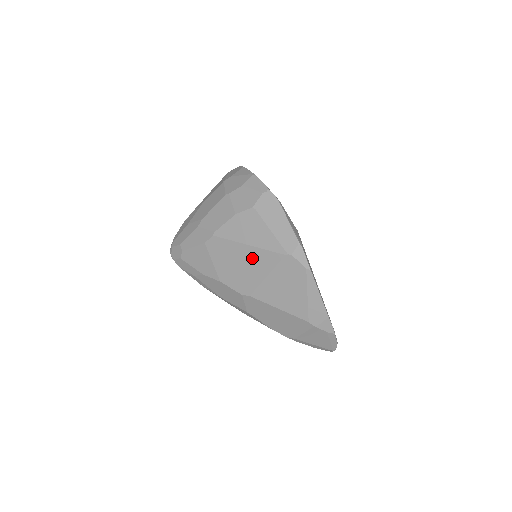
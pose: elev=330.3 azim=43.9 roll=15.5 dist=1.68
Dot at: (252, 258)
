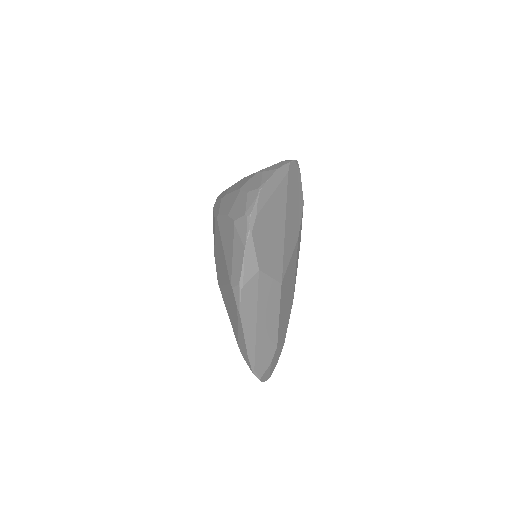
Dot at: (223, 261)
